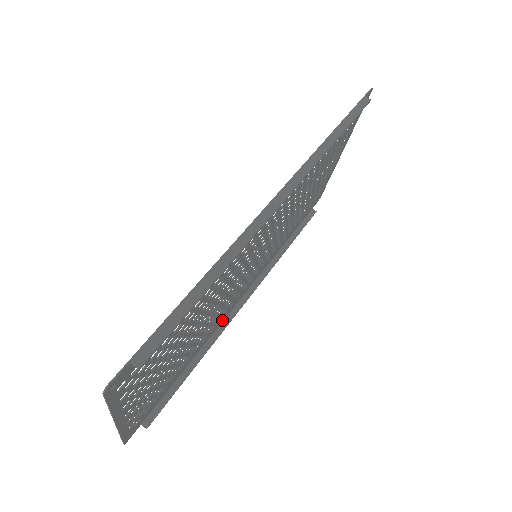
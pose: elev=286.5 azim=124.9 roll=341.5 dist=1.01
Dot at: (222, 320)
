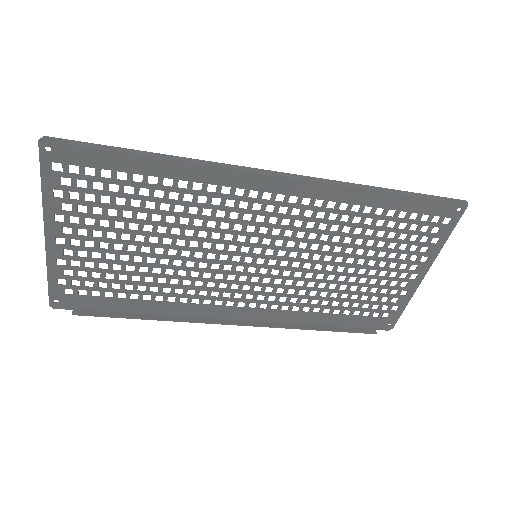
Dot at: (203, 314)
